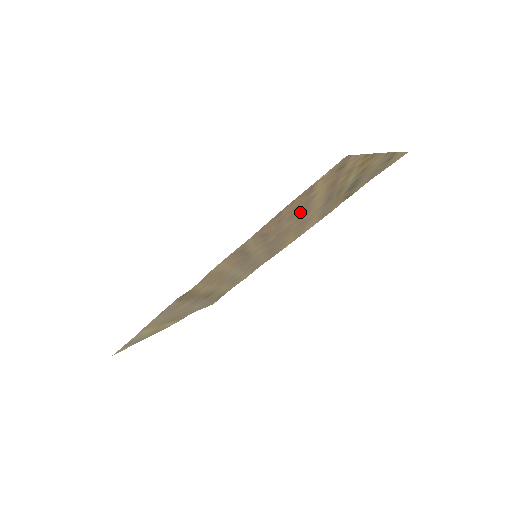
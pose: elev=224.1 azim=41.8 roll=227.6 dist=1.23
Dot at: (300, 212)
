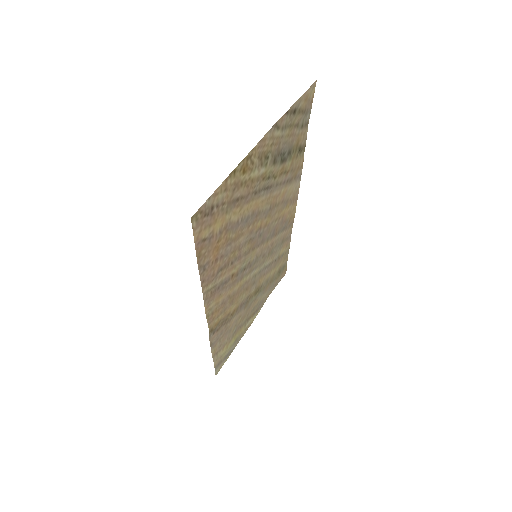
Dot at: (238, 229)
